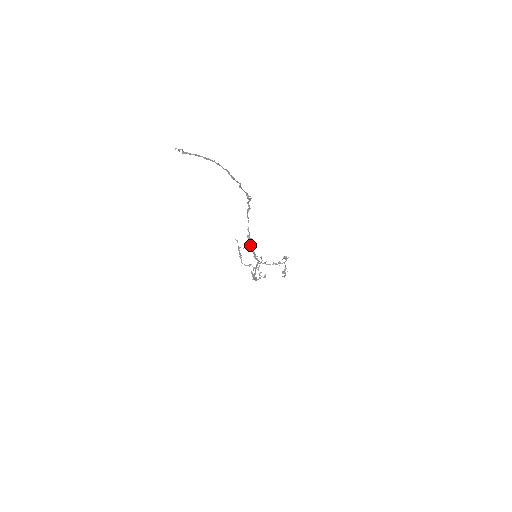
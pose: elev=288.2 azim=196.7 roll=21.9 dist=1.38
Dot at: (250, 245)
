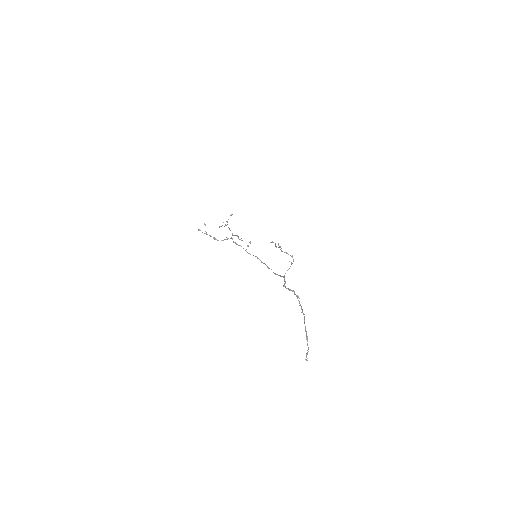
Dot at: occluded
